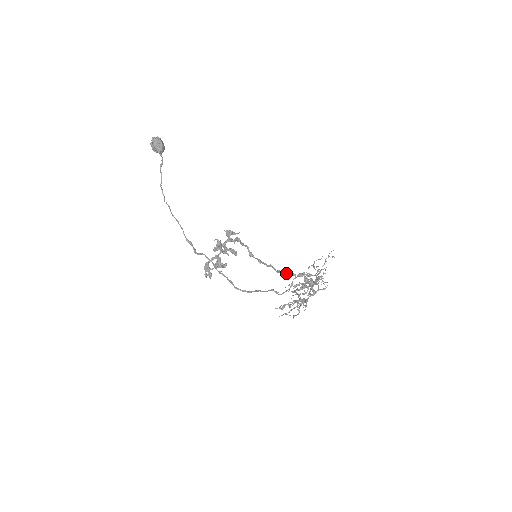
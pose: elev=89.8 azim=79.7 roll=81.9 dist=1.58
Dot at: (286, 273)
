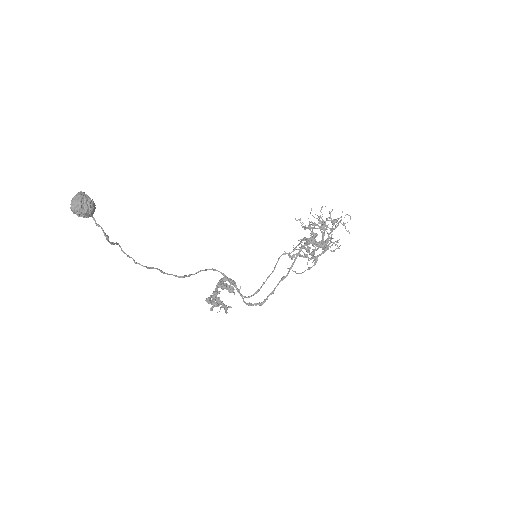
Dot at: (291, 268)
